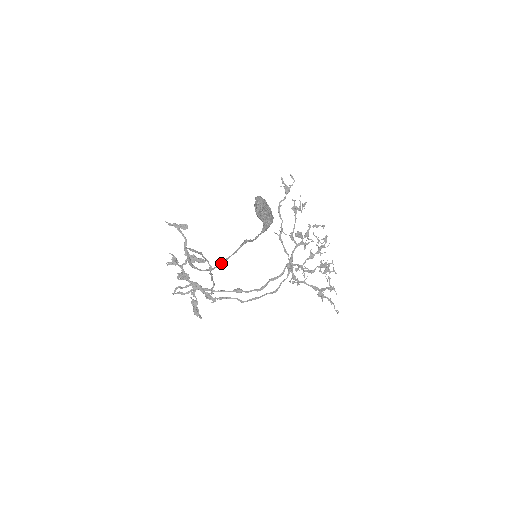
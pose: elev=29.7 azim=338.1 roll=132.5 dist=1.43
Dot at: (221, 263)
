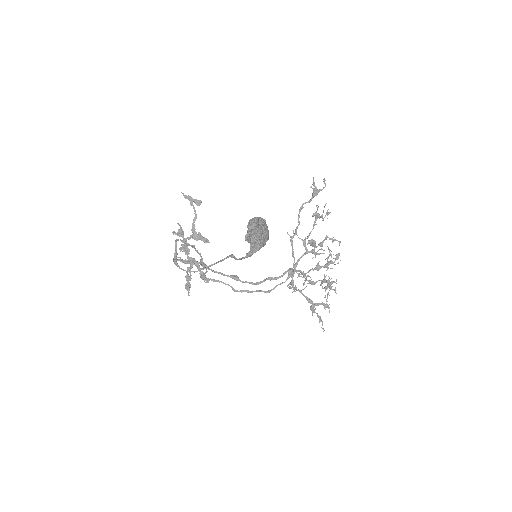
Dot at: (203, 269)
